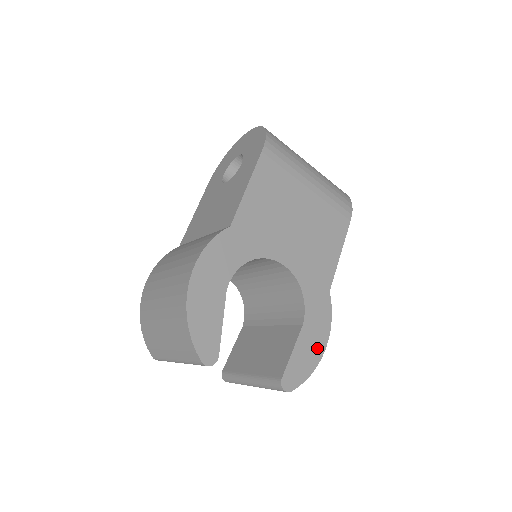
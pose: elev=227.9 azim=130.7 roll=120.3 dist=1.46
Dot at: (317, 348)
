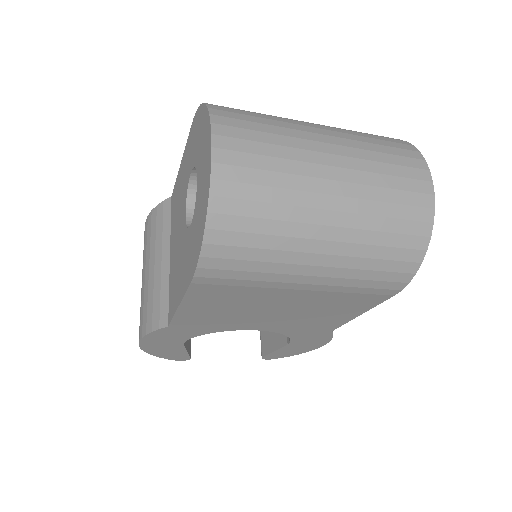
Dot at: (307, 348)
